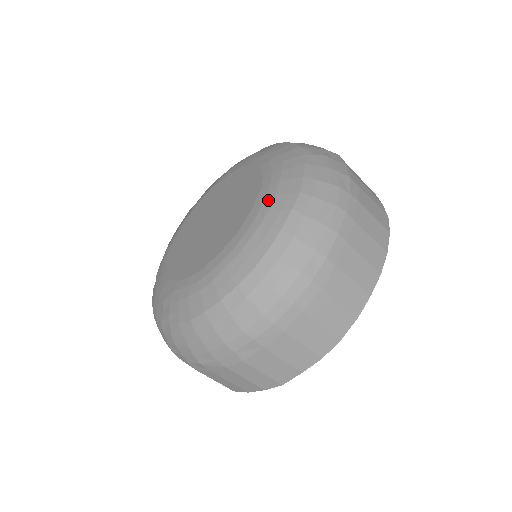
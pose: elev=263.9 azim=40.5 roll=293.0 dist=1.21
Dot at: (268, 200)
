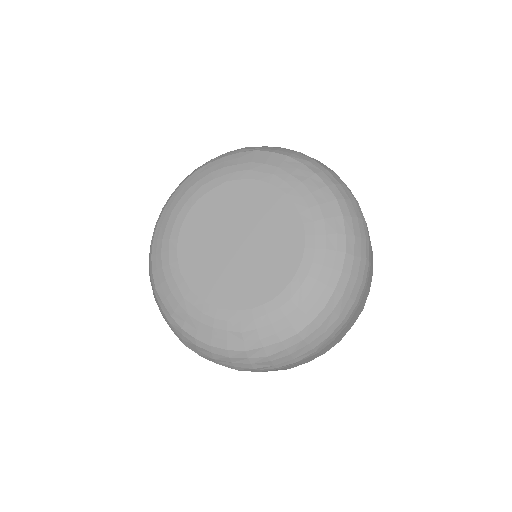
Dot at: (316, 212)
